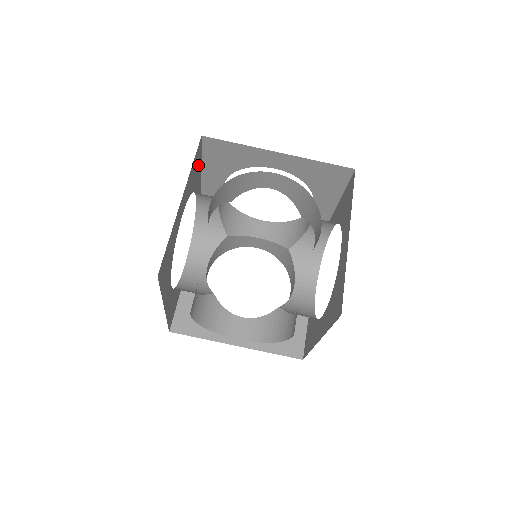
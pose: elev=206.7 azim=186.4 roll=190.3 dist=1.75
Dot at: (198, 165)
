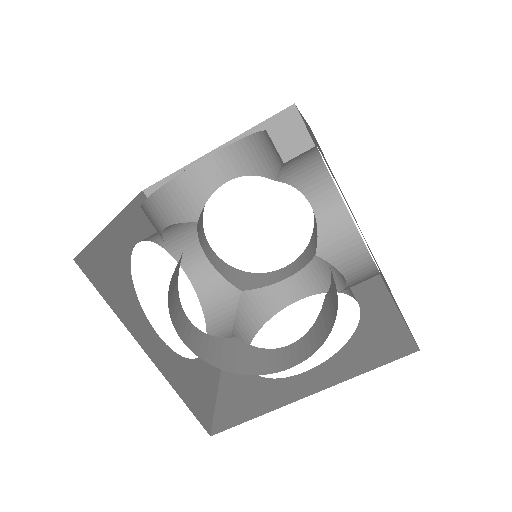
Dot at: occluded
